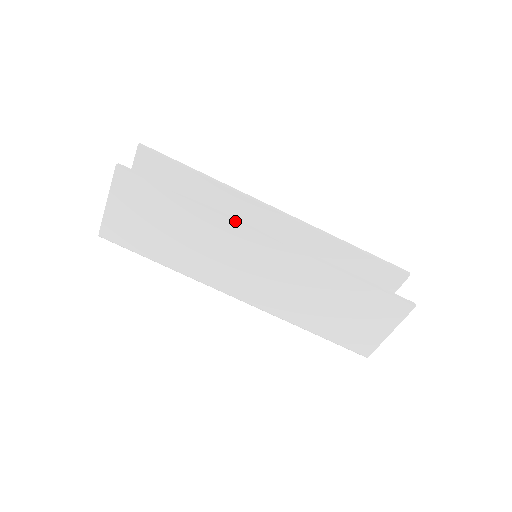
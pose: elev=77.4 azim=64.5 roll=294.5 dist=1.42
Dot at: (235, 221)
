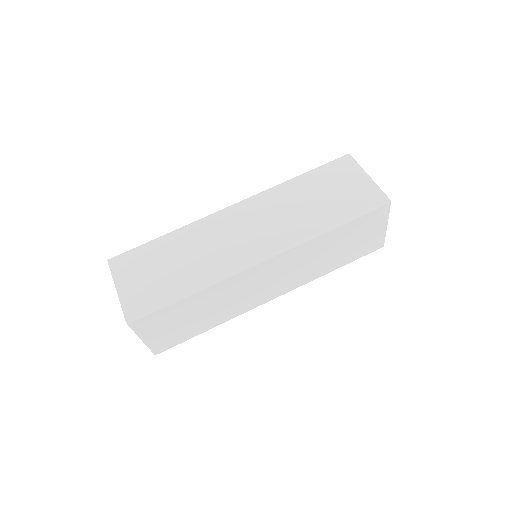
Dot at: (203, 218)
